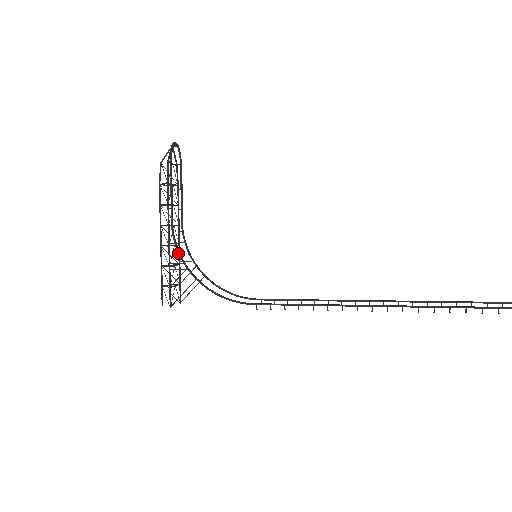
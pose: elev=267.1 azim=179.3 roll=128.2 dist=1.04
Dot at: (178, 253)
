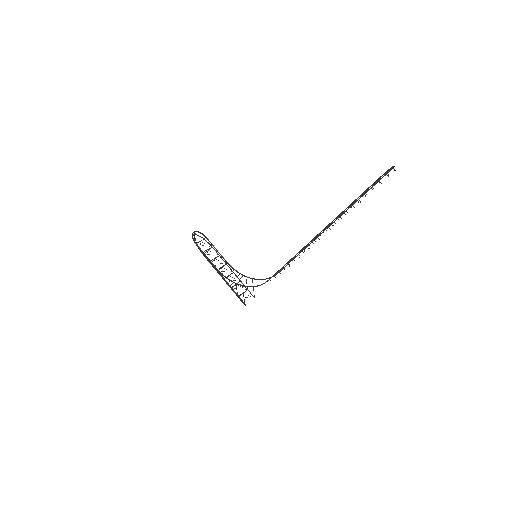
Dot at: occluded
